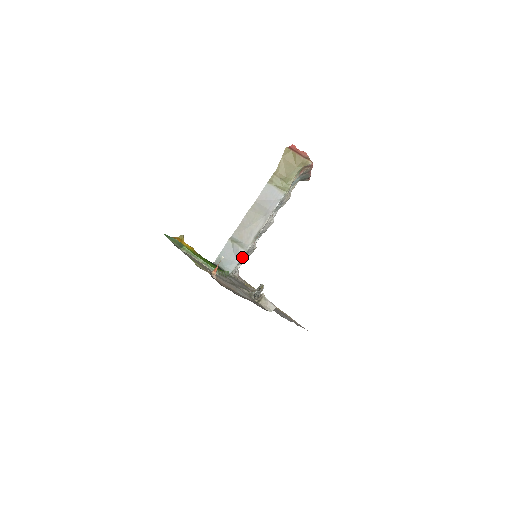
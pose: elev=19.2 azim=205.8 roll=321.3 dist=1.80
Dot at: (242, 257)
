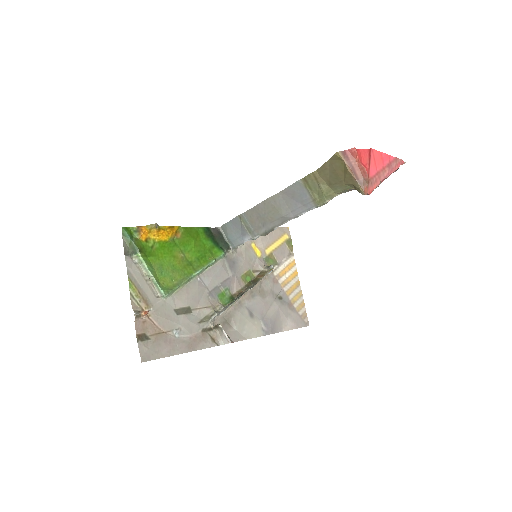
Dot at: (250, 239)
